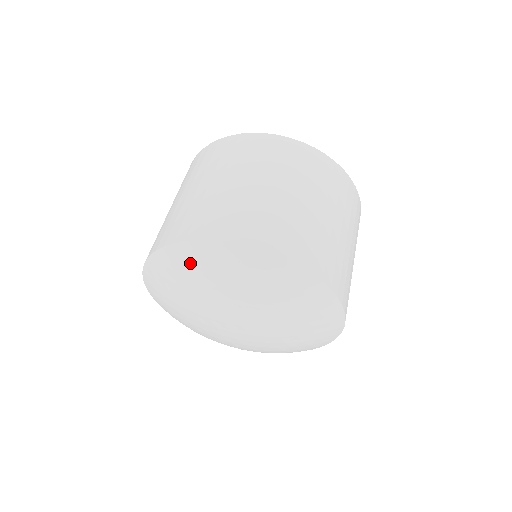
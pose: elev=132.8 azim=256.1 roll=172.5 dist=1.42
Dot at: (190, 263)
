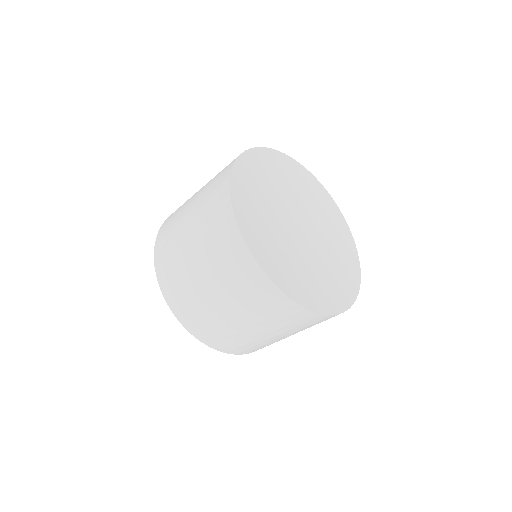
Dot at: occluded
